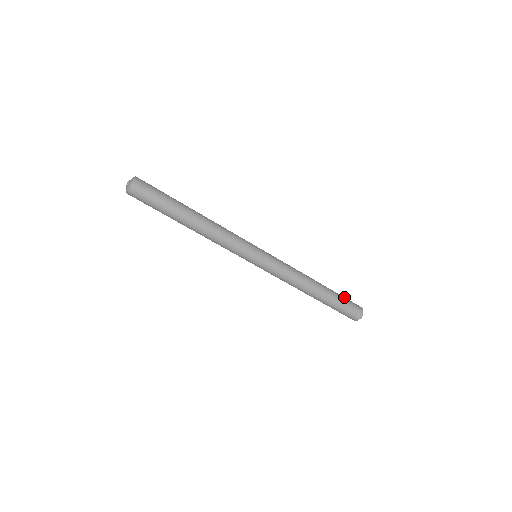
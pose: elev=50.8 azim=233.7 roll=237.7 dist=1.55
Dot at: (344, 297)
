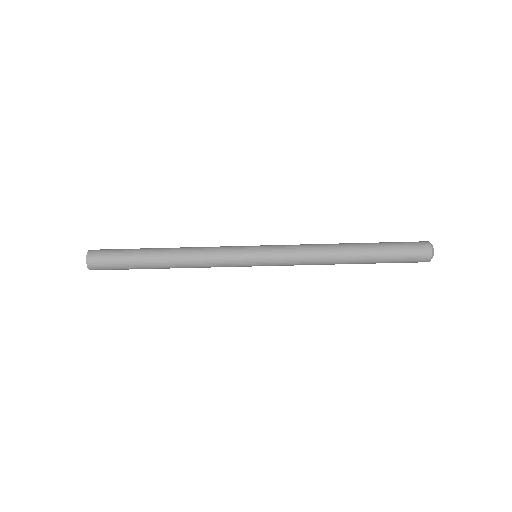
Dot at: (395, 242)
